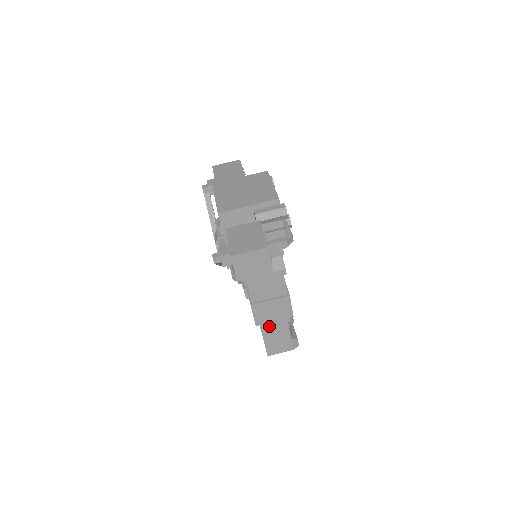
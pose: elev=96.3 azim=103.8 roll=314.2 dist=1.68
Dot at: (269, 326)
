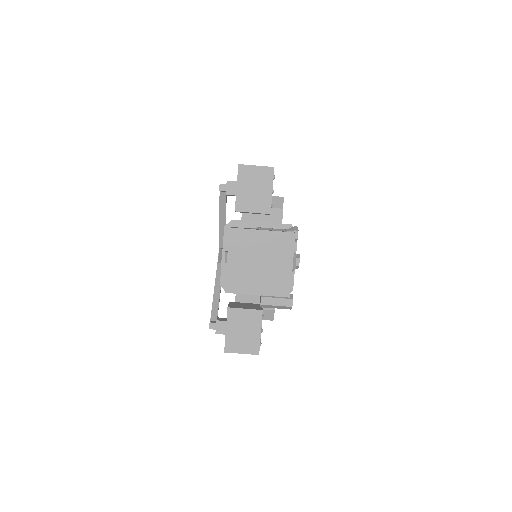
Dot at: occluded
